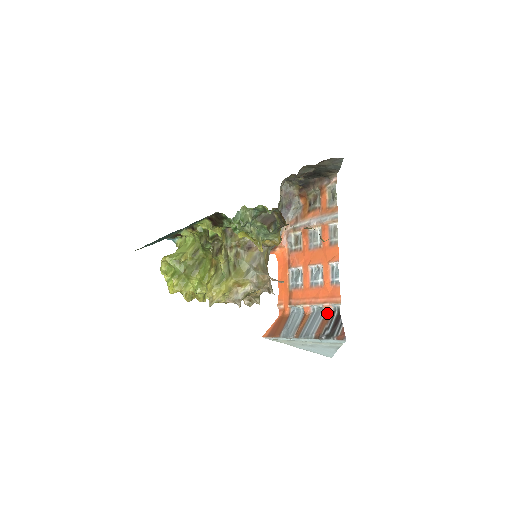
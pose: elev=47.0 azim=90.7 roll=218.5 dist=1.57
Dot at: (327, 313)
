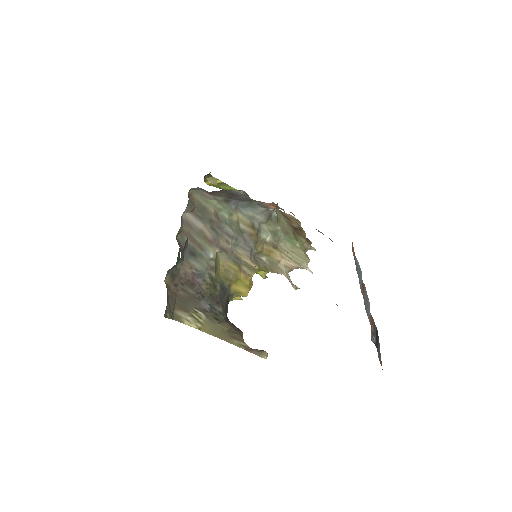
Dot at: occluded
